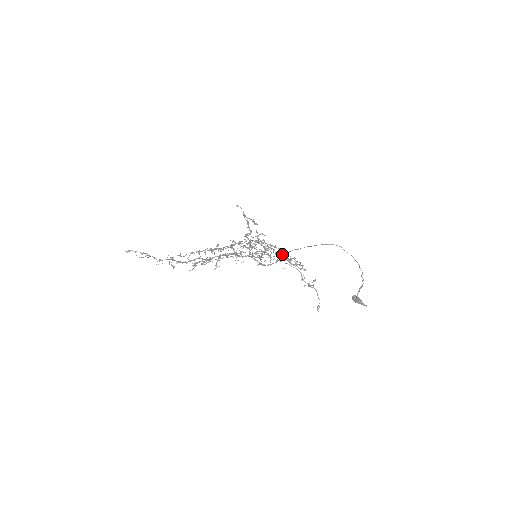
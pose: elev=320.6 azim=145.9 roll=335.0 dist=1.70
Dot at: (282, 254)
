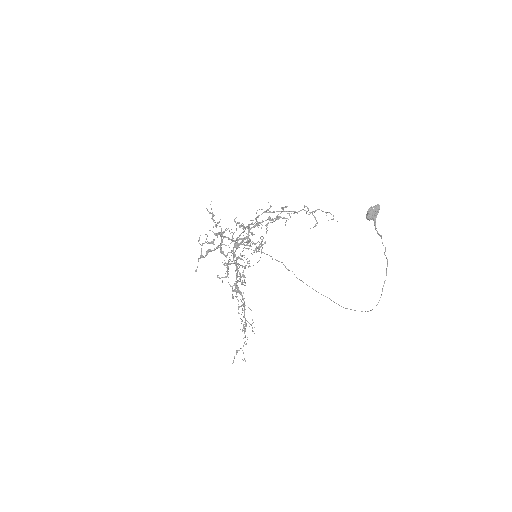
Dot at: (259, 223)
